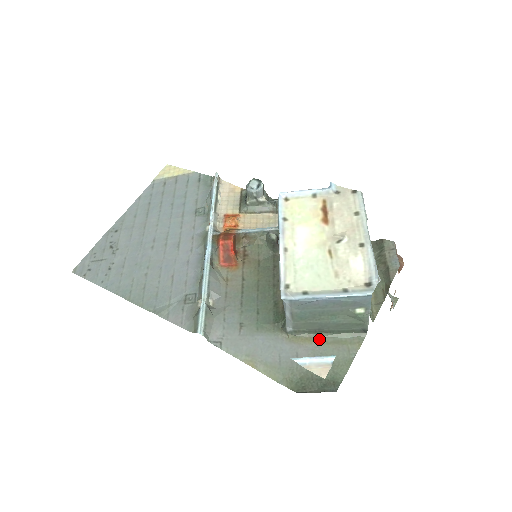
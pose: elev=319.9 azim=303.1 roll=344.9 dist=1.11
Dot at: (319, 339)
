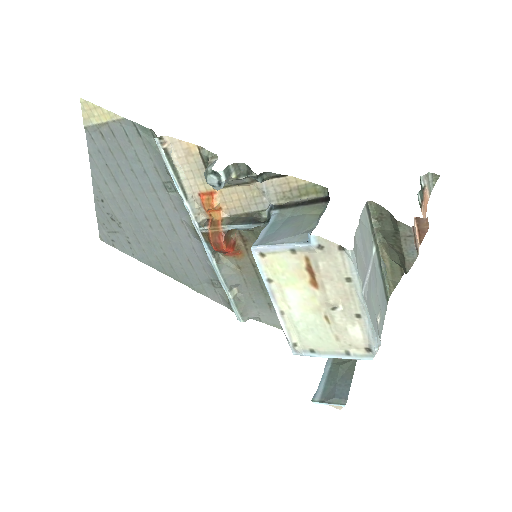
Dot at: occluded
